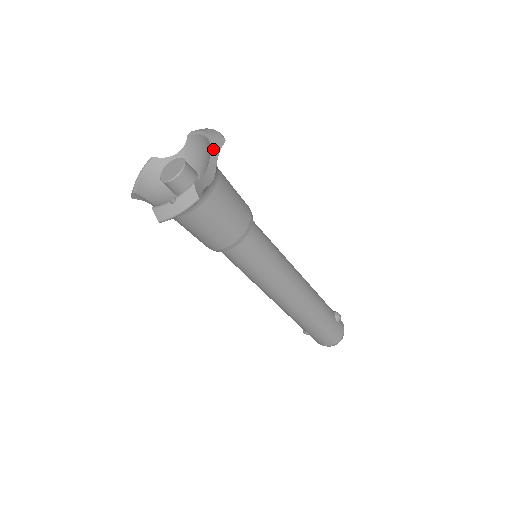
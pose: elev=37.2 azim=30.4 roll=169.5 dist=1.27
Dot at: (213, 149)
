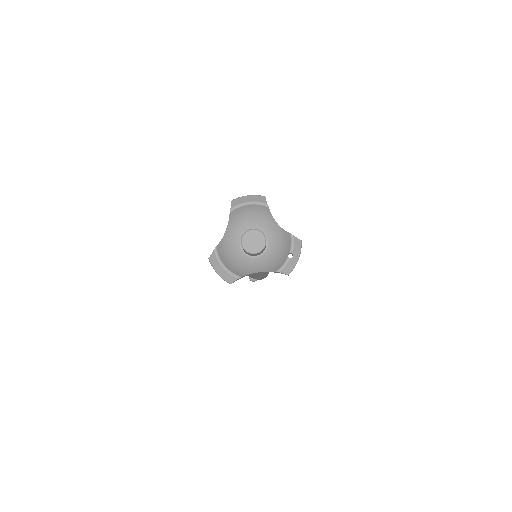
Dot at: (268, 208)
